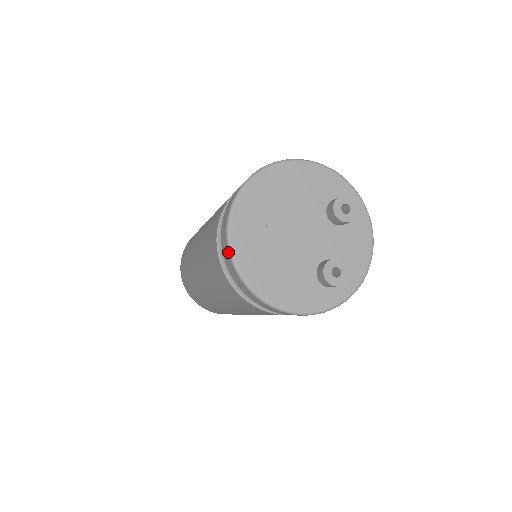
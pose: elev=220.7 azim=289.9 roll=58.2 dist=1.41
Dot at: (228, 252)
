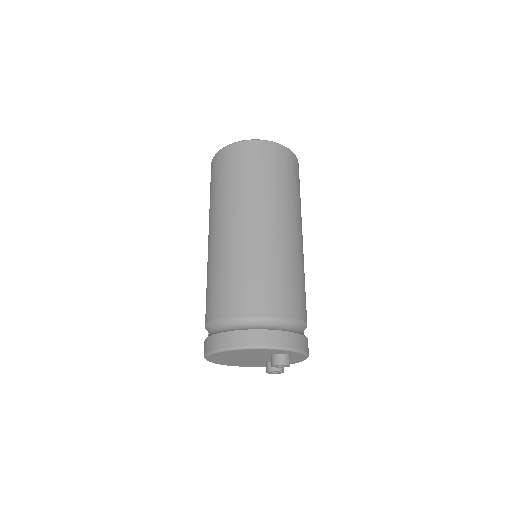
Dot at: occluded
